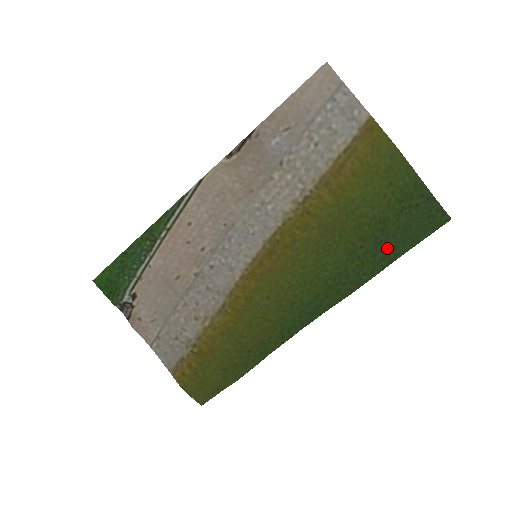
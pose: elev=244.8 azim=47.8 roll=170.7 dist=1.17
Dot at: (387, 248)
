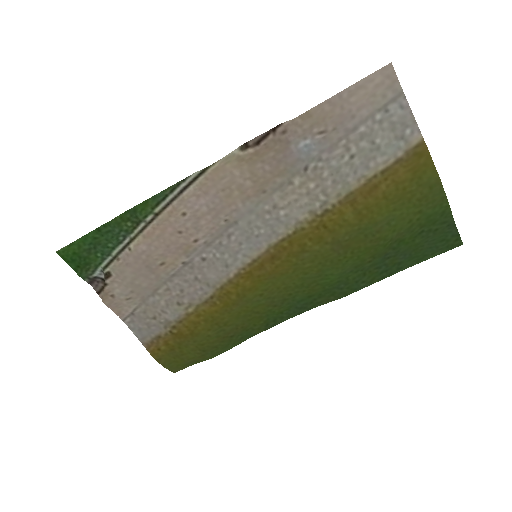
Dot at: (393, 263)
